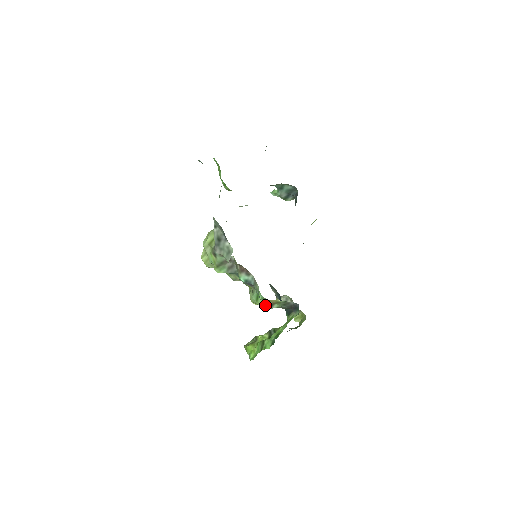
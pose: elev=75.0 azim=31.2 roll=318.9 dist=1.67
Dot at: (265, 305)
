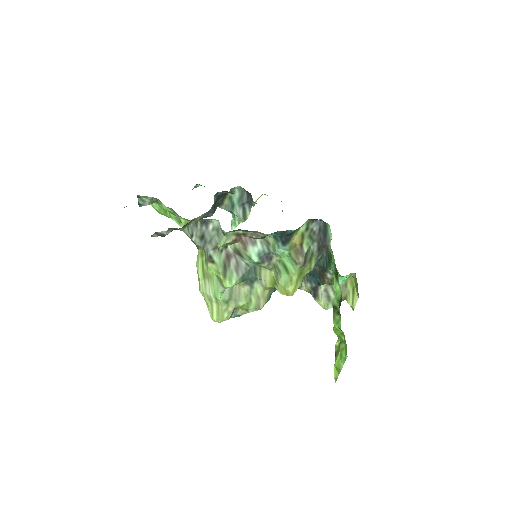
Dot at: (296, 259)
